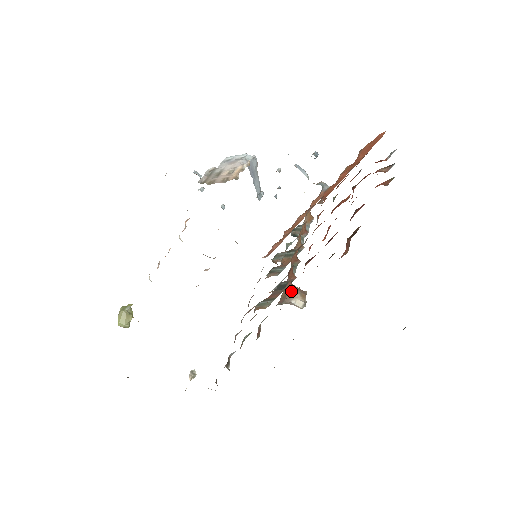
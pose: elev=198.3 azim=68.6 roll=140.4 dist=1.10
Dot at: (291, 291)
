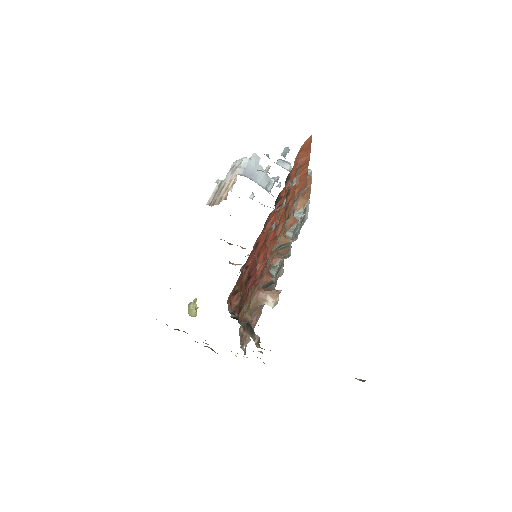
Dot at: (261, 297)
